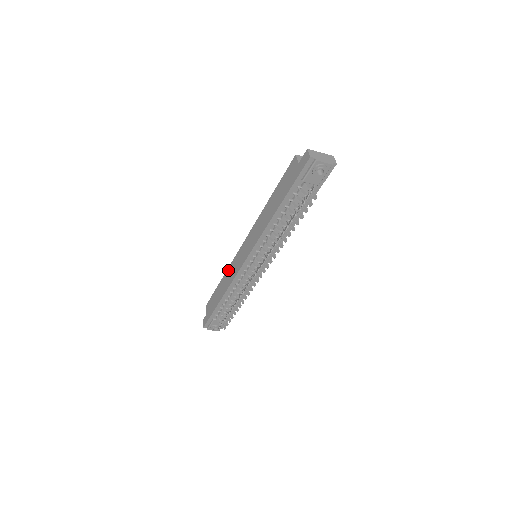
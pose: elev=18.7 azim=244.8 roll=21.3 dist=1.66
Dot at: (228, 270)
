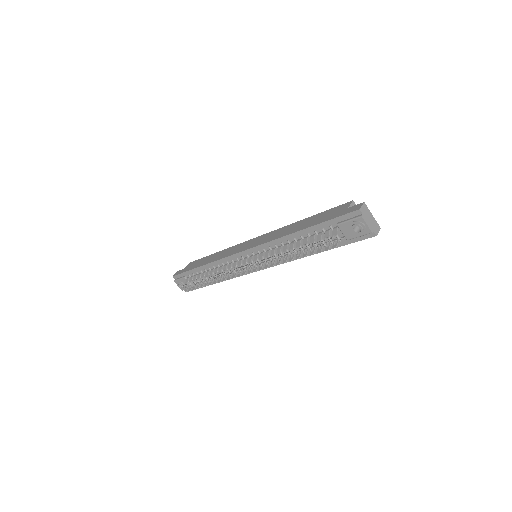
Dot at: (228, 249)
